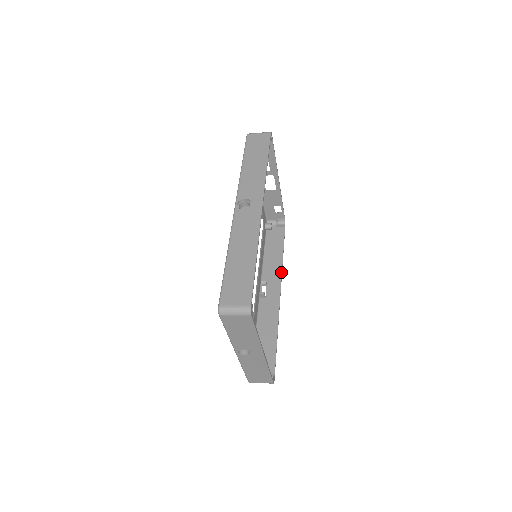
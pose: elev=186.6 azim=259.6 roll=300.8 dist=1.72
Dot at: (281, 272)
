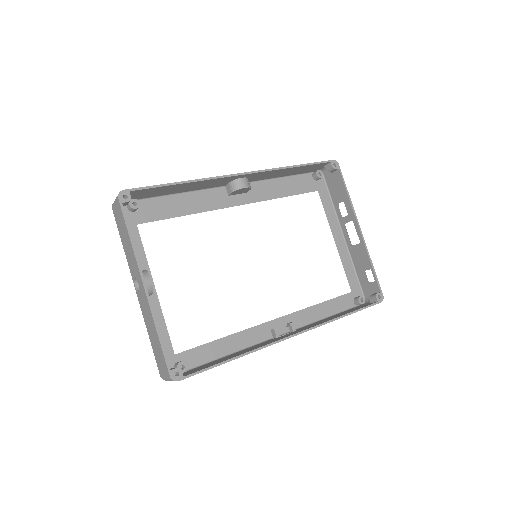
Dot at: (319, 324)
